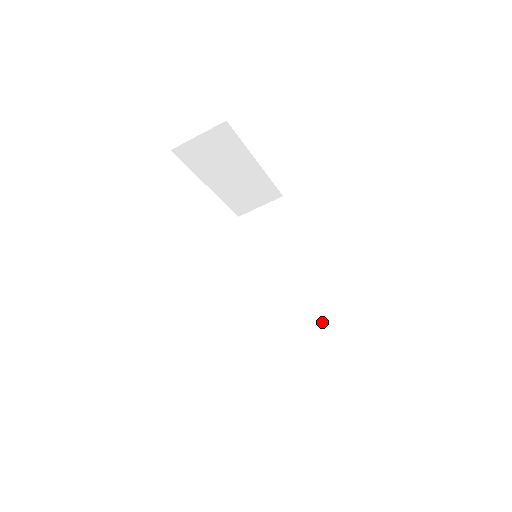
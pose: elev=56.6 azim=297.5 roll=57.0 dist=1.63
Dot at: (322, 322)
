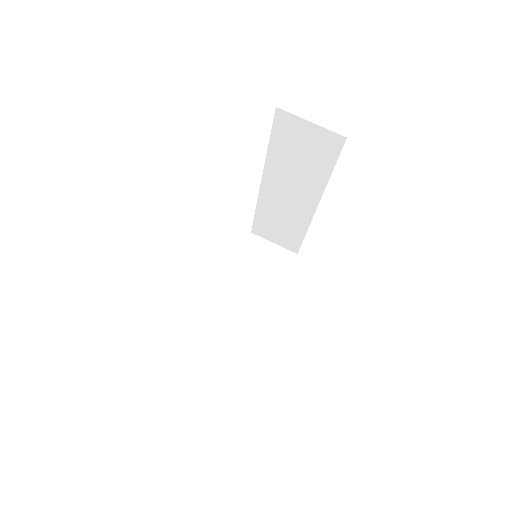
Dot at: occluded
